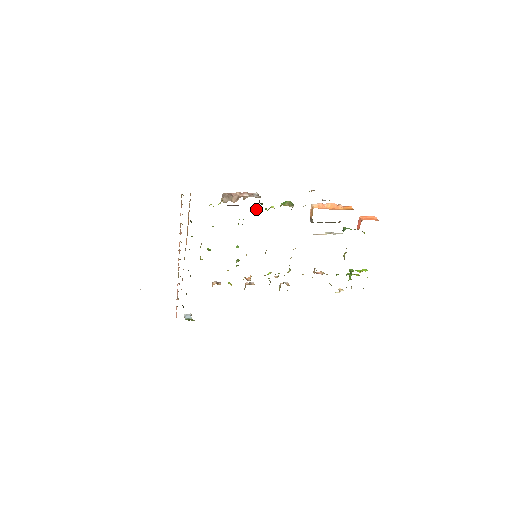
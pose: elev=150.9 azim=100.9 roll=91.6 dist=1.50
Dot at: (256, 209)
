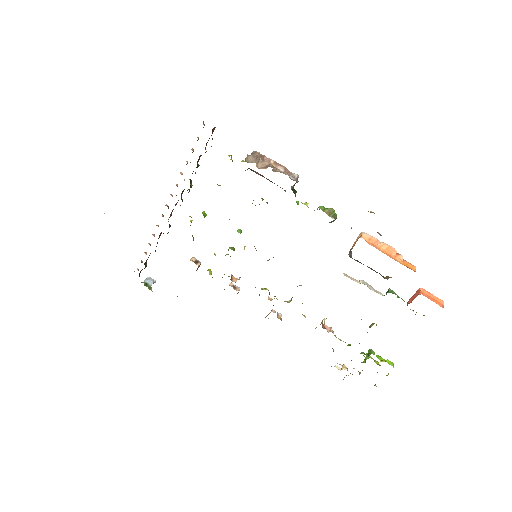
Dot at: occluded
